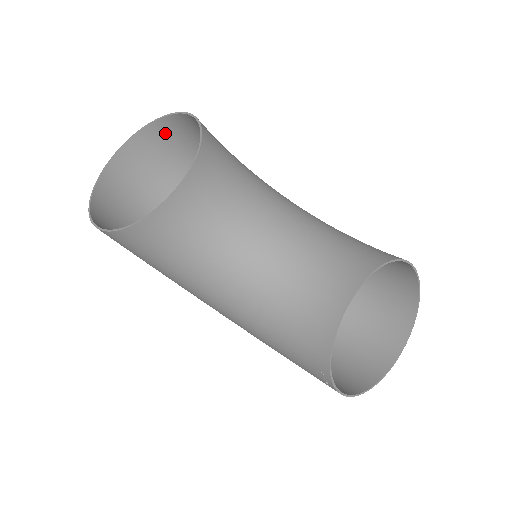
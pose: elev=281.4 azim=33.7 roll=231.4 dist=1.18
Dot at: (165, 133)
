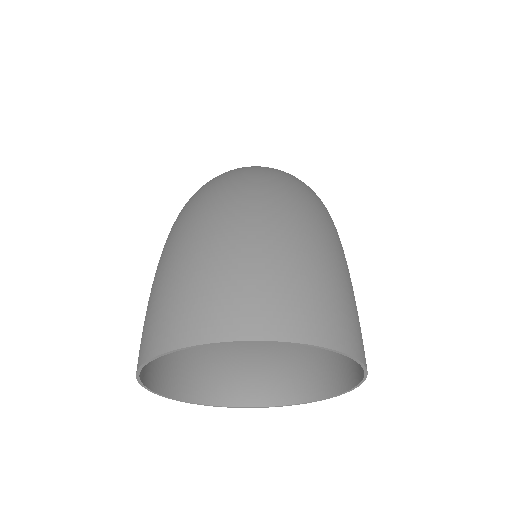
Dot at: (343, 326)
